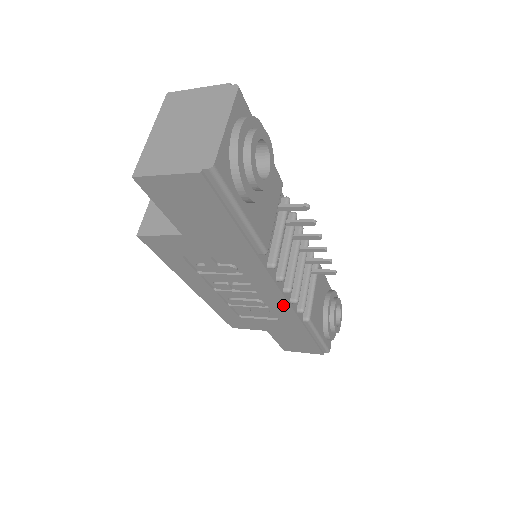
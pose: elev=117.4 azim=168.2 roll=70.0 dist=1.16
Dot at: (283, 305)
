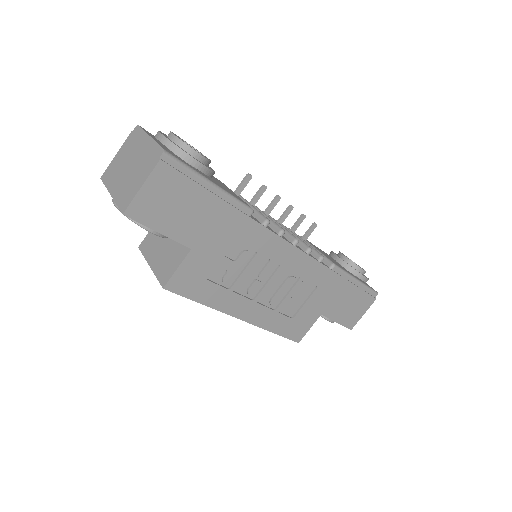
Dot at: (305, 262)
